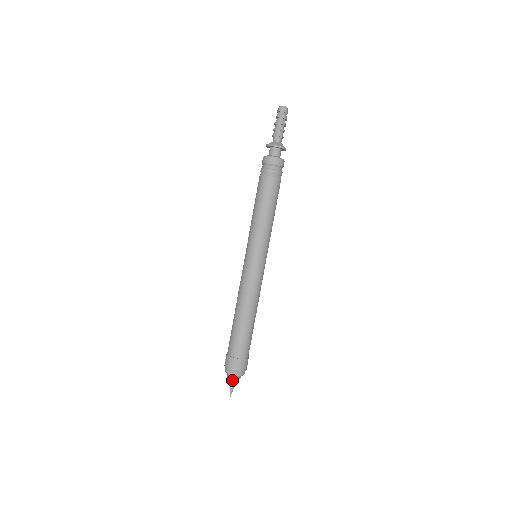
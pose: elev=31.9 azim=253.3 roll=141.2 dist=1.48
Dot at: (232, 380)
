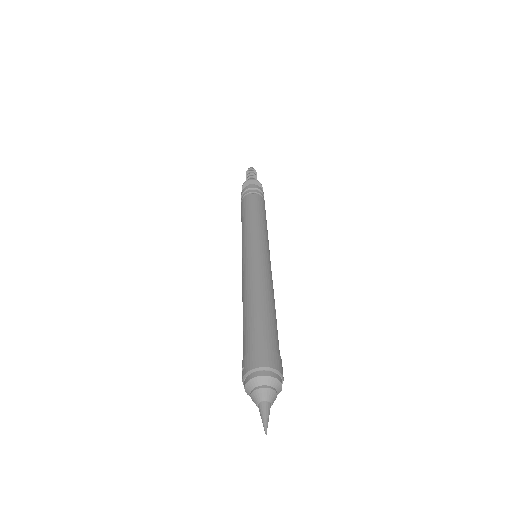
Dot at: (262, 392)
